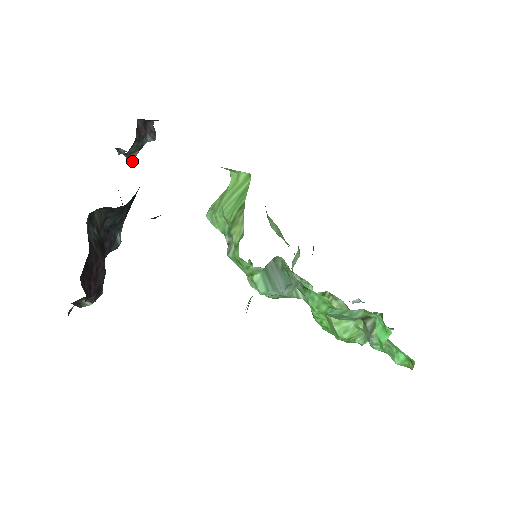
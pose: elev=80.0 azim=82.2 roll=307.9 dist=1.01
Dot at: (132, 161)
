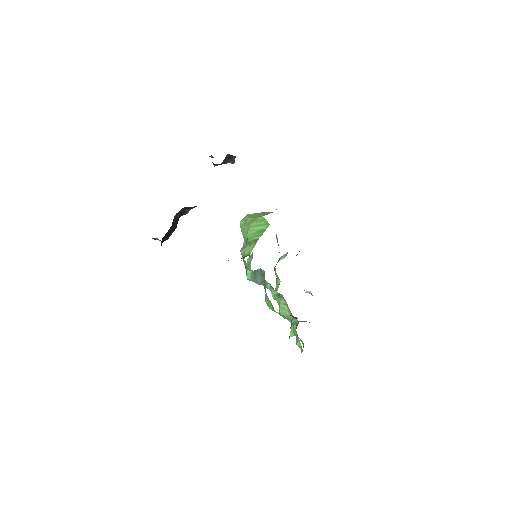
Dot at: occluded
